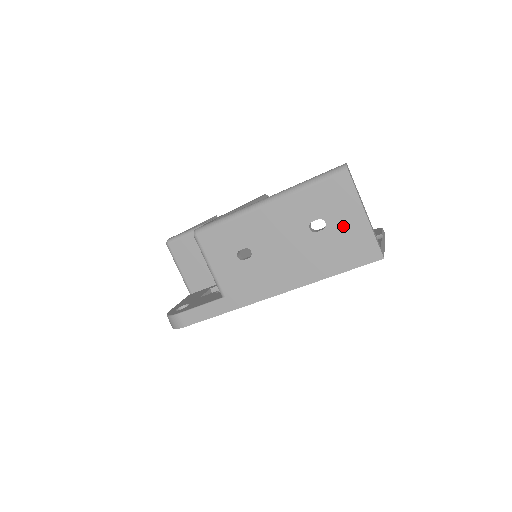
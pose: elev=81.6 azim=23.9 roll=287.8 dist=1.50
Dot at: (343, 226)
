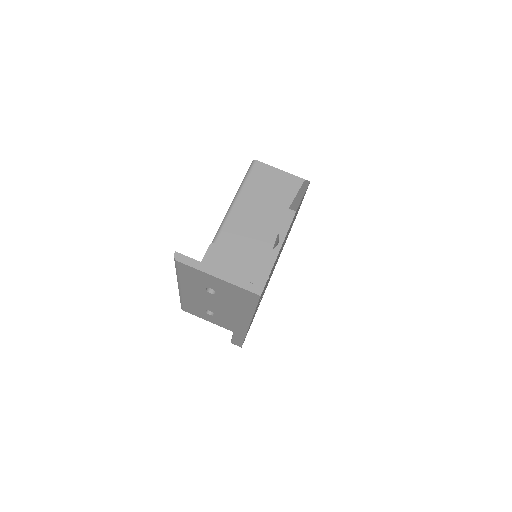
Dot at: (219, 287)
